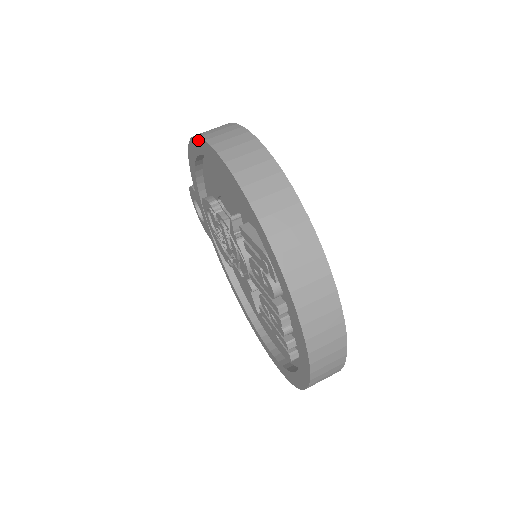
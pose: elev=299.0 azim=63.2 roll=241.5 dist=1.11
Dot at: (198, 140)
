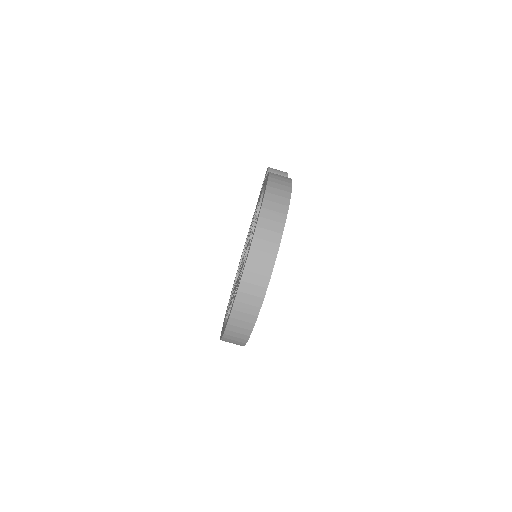
Dot at: (264, 195)
